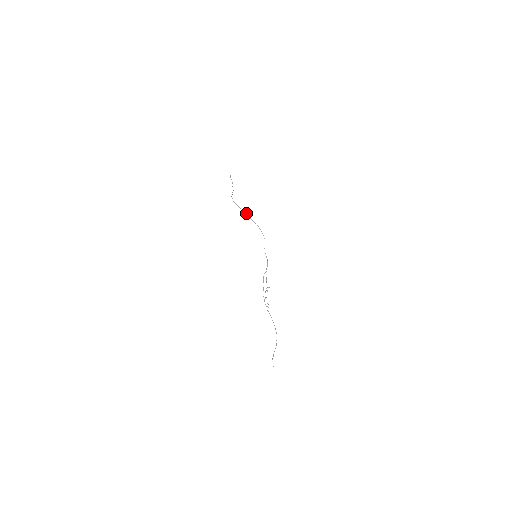
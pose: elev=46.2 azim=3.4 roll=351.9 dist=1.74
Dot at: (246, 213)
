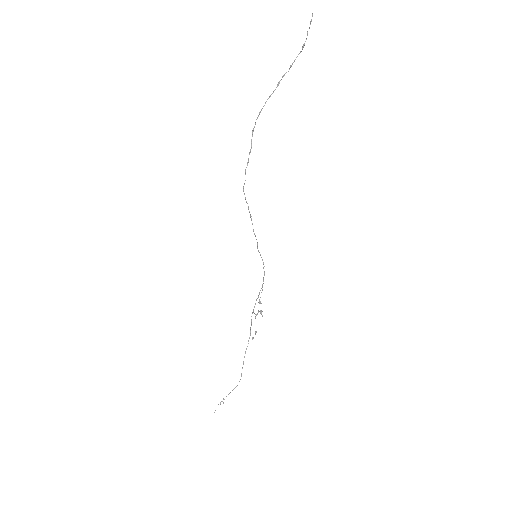
Dot at: occluded
